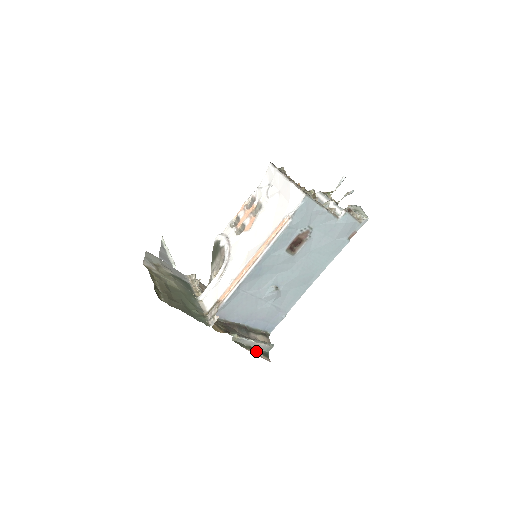
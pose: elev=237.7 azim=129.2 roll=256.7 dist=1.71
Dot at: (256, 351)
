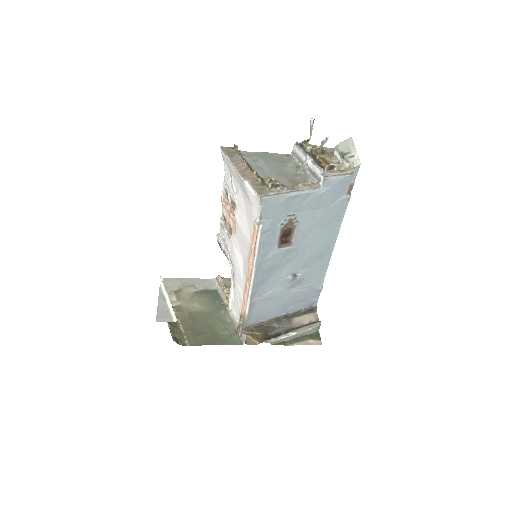
Dot at: (303, 339)
